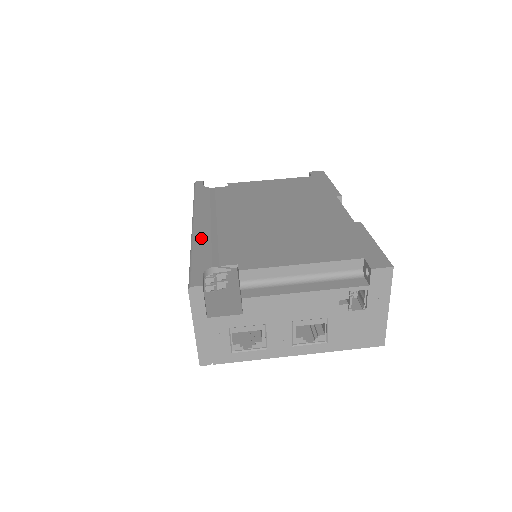
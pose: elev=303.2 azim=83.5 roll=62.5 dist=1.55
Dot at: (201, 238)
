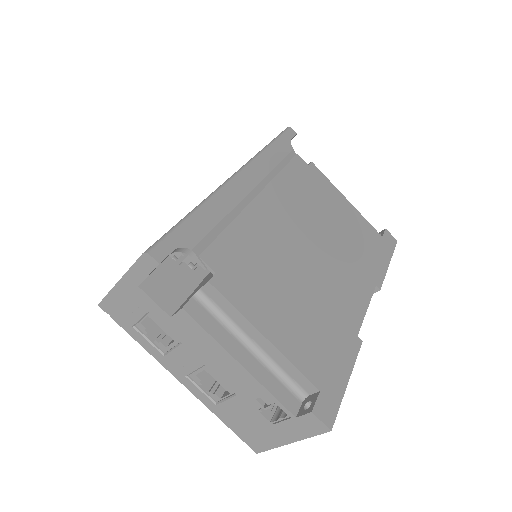
Dot at: (221, 202)
